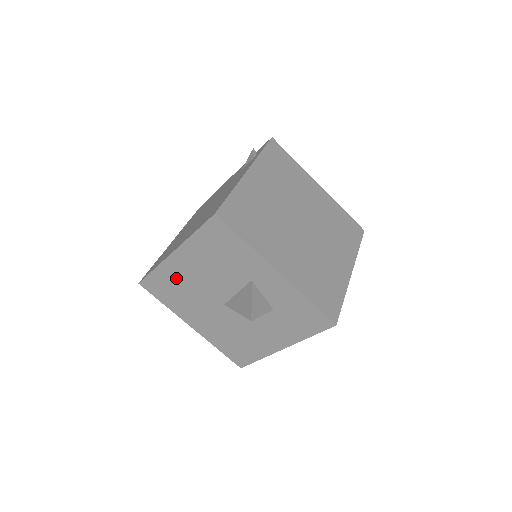
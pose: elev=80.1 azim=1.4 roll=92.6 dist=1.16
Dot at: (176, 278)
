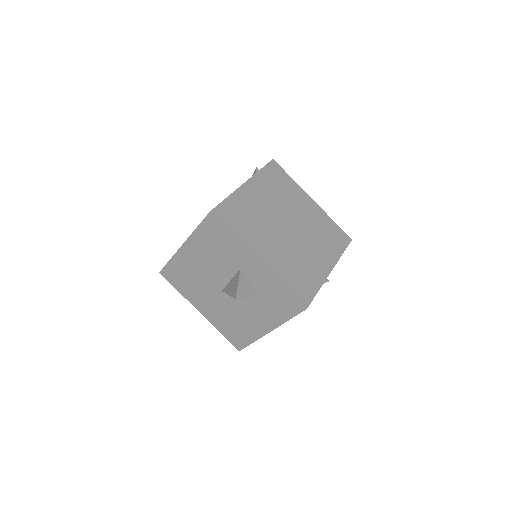
Dot at: (186, 267)
